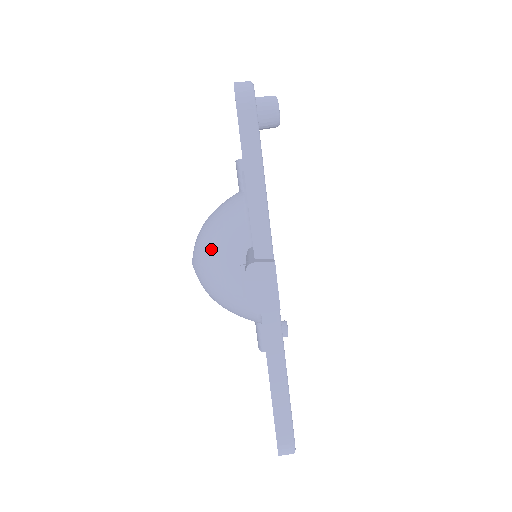
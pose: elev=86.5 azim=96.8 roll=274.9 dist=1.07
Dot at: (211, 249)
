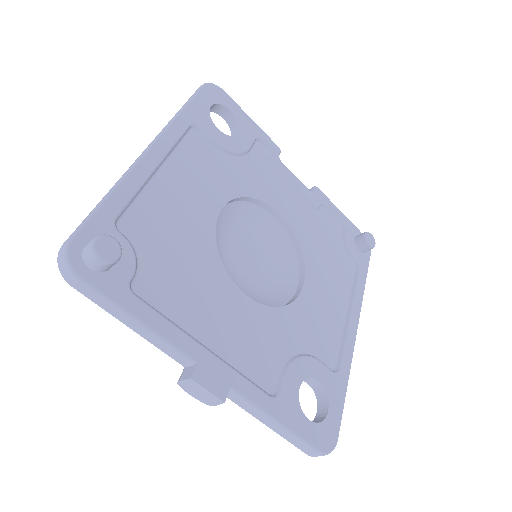
Dot at: occluded
